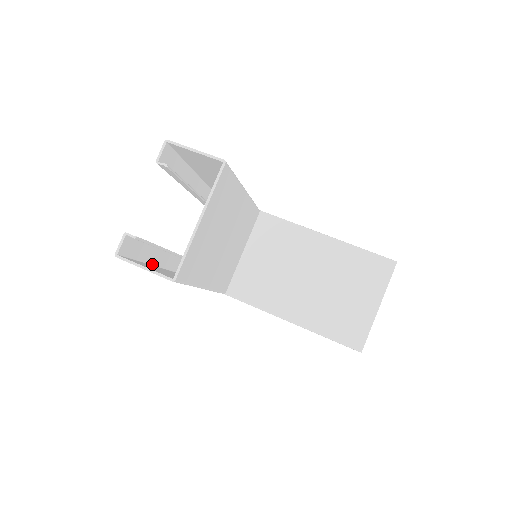
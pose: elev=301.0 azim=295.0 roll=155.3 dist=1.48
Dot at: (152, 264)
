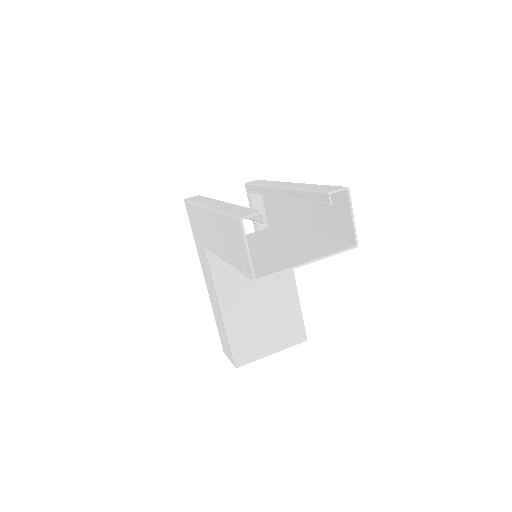
Dot at: occluded
